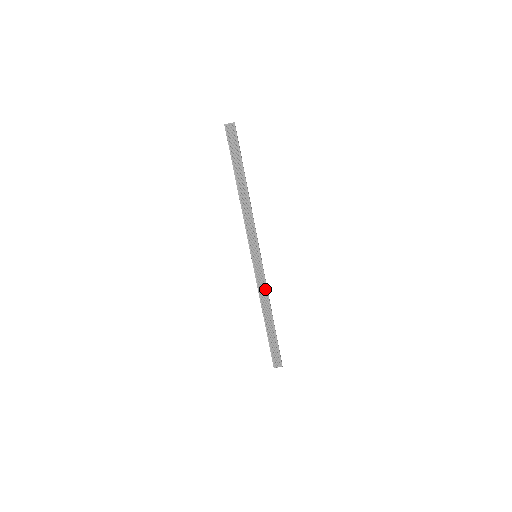
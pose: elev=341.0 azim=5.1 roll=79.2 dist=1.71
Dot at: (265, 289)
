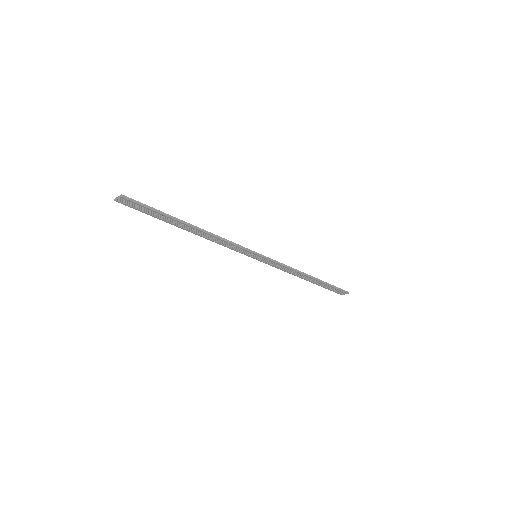
Dot at: (287, 268)
